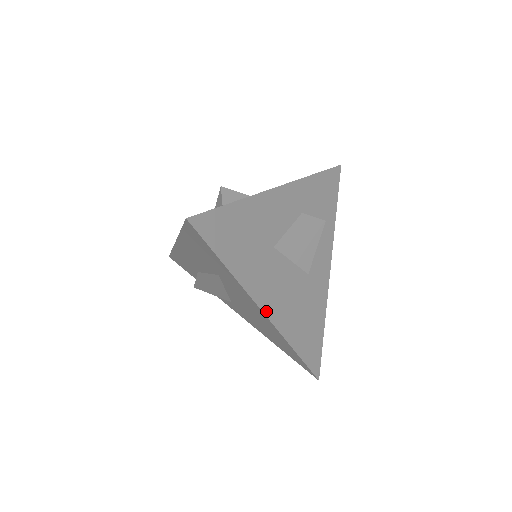
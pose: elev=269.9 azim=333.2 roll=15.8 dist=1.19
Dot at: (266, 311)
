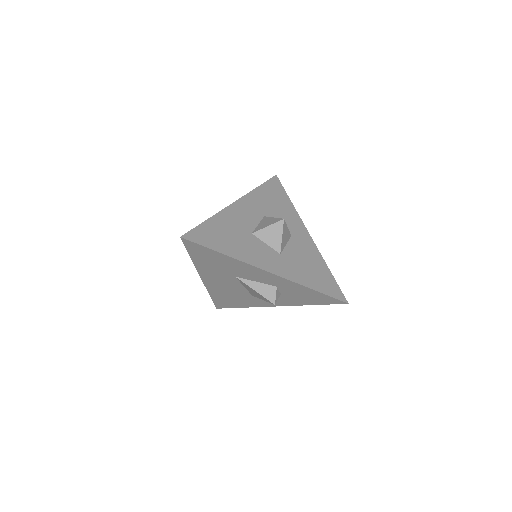
Dot at: (204, 280)
